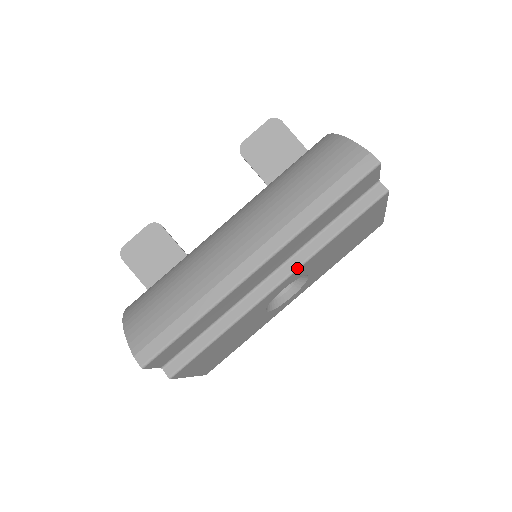
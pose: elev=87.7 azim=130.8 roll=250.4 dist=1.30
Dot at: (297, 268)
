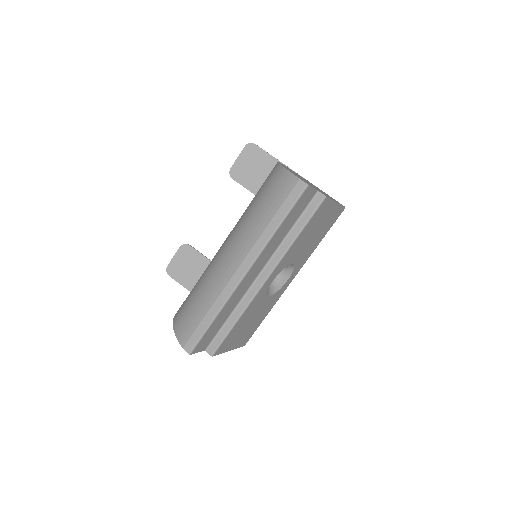
Dot at: (276, 266)
